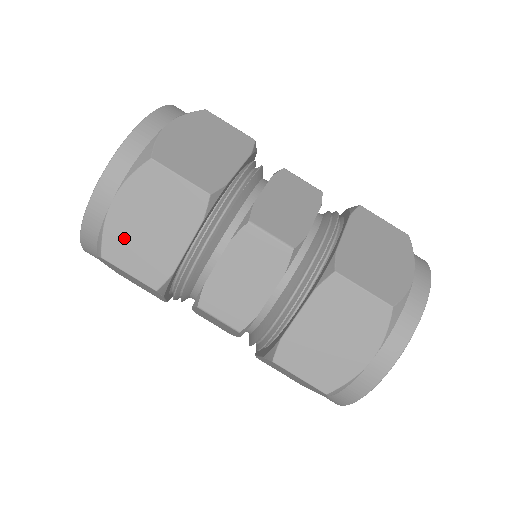
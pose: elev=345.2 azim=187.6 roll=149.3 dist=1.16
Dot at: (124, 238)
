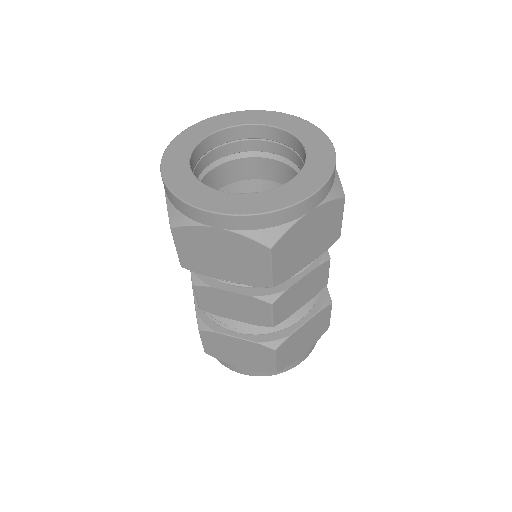
Dot at: (293, 241)
